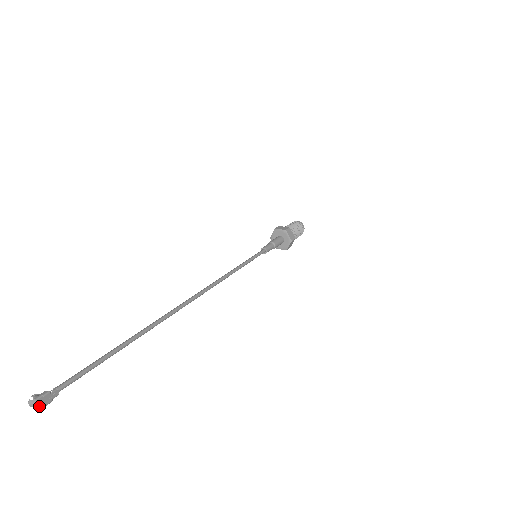
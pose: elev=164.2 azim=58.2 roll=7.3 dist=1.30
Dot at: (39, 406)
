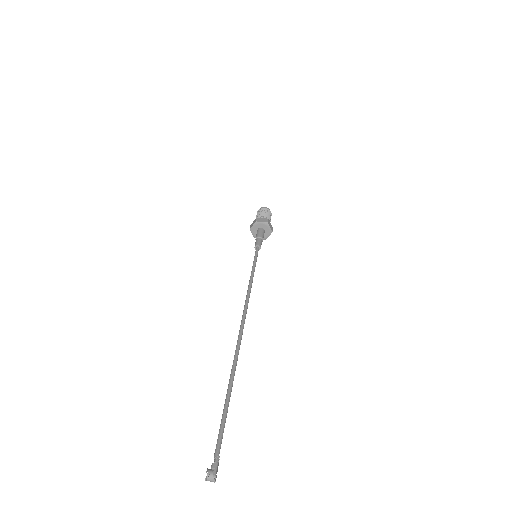
Dot at: (215, 479)
